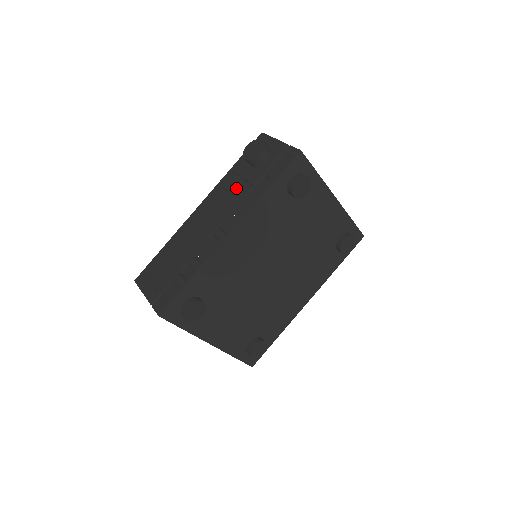
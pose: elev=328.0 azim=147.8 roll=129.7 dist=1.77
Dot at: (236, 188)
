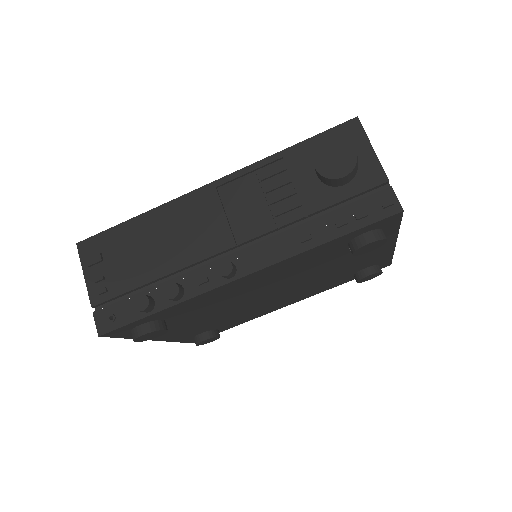
Dot at: (279, 199)
